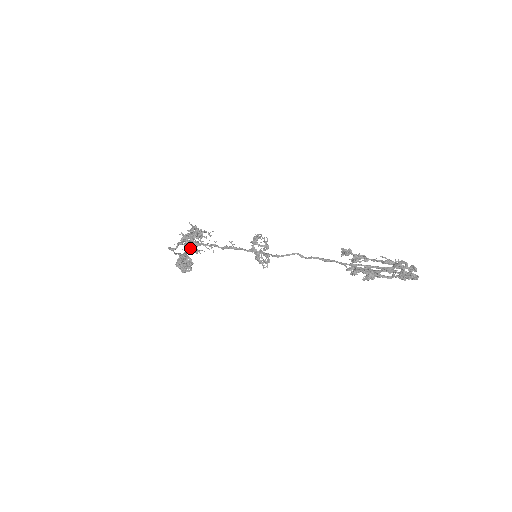
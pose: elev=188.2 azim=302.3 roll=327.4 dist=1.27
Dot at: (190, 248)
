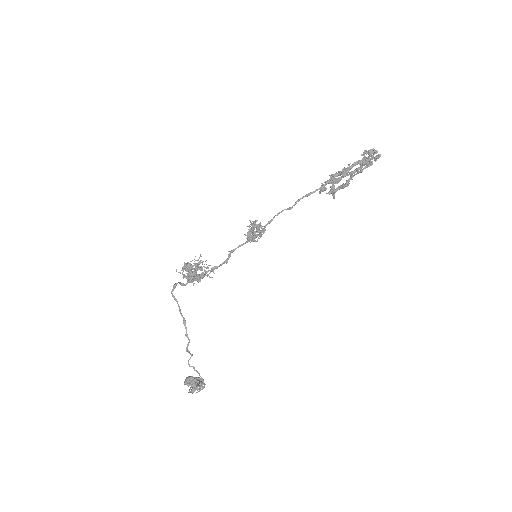
Dot at: (192, 272)
